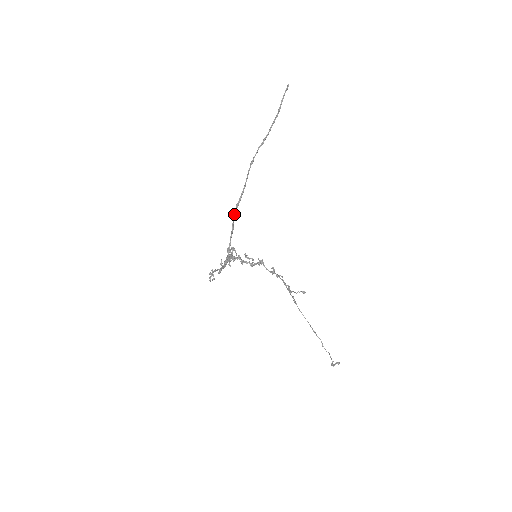
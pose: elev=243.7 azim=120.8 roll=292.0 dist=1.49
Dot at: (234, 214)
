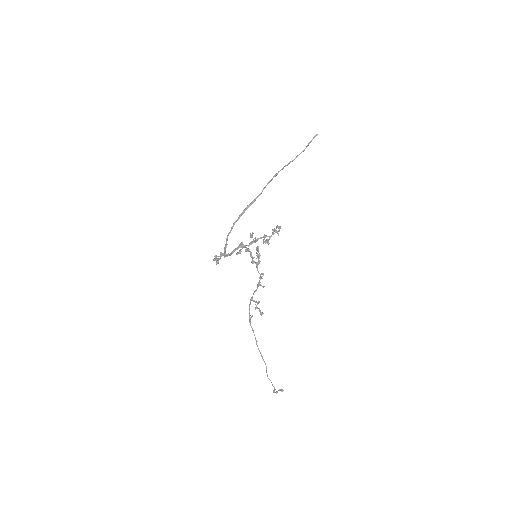
Dot at: (242, 213)
